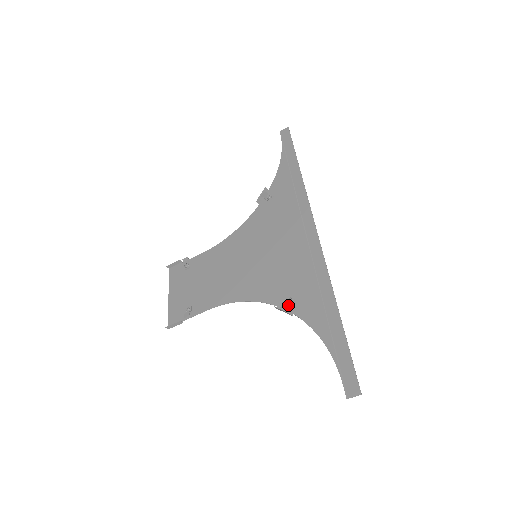
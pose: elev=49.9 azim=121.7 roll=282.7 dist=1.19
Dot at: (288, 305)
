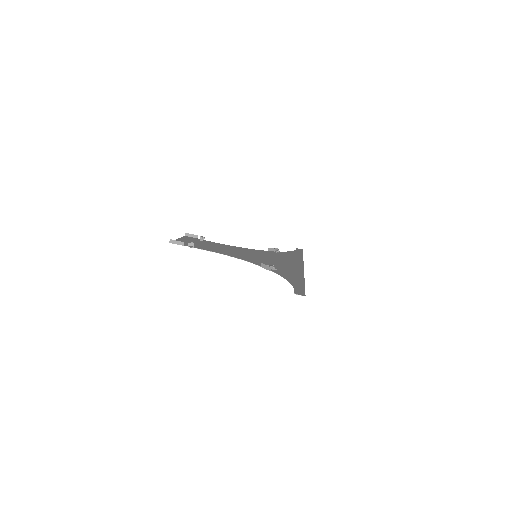
Dot at: occluded
